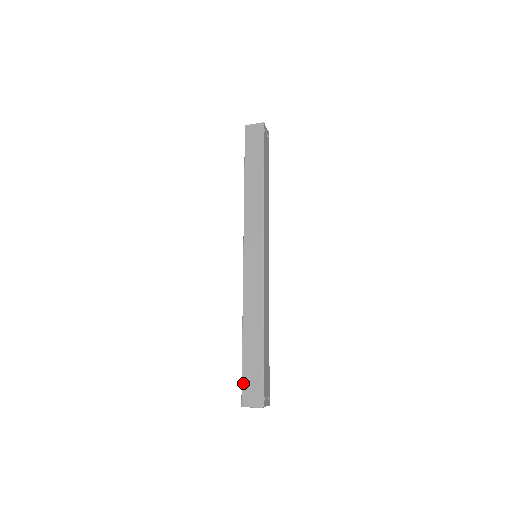
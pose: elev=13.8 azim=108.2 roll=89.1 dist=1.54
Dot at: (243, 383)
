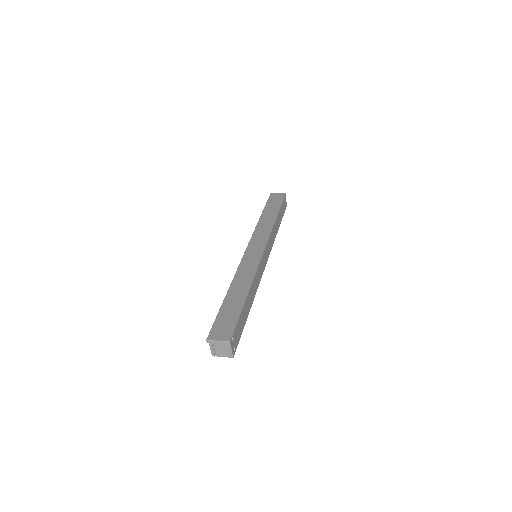
Dot at: (215, 323)
